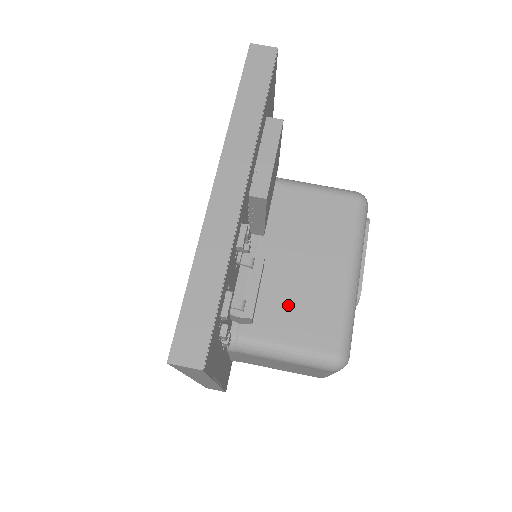
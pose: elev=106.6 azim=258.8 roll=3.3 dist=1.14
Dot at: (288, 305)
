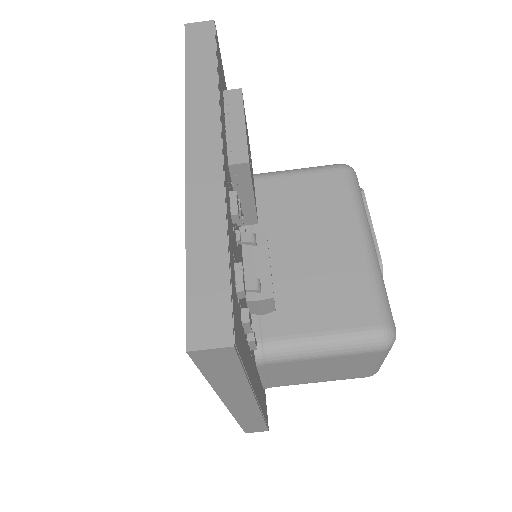
Dot at: (308, 293)
